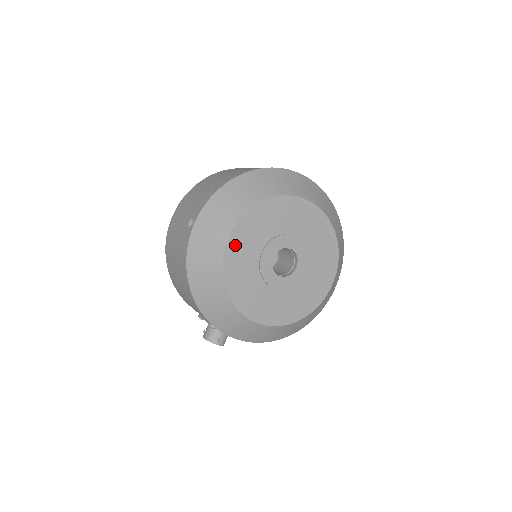
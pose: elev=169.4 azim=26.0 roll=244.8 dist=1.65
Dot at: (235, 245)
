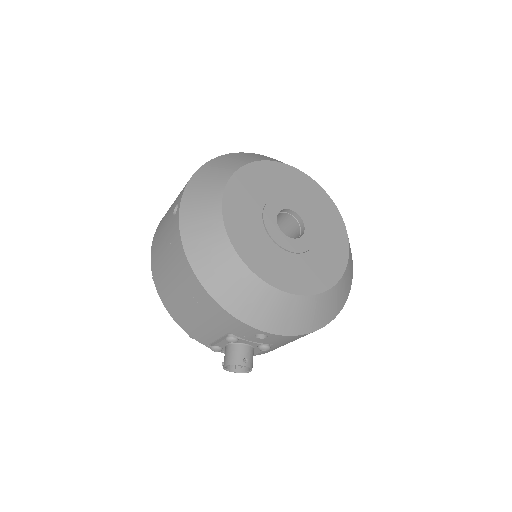
Dot at: (232, 205)
